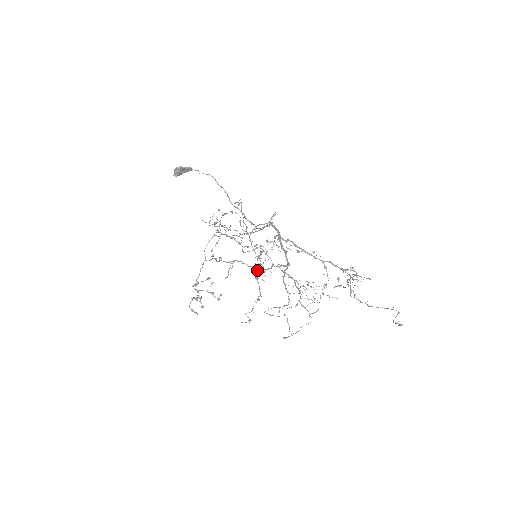
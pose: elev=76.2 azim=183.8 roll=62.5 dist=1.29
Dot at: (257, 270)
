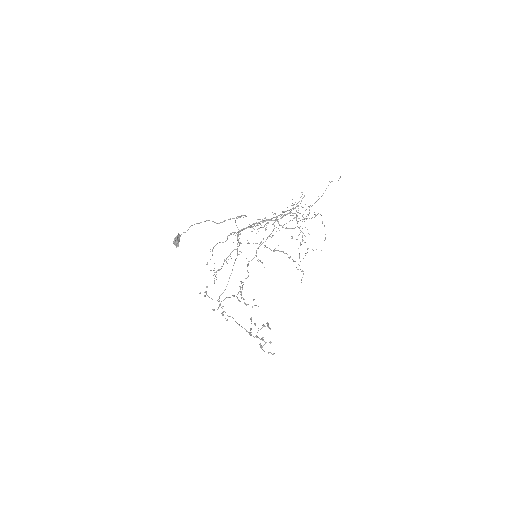
Dot at: (269, 248)
